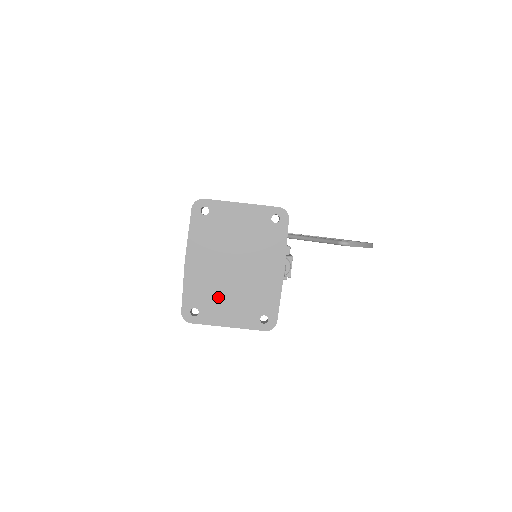
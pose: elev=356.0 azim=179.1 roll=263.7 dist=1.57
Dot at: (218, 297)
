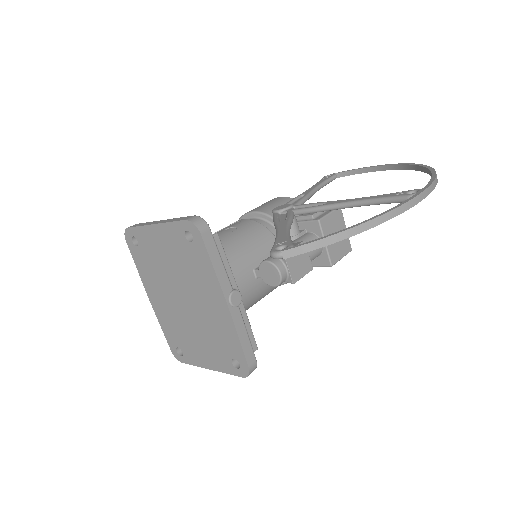
Dot at: (188, 336)
